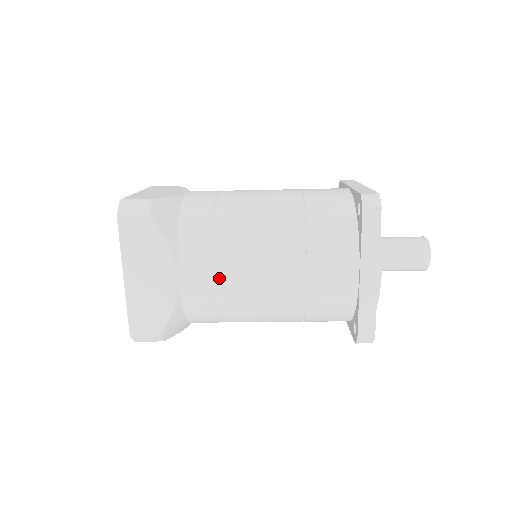
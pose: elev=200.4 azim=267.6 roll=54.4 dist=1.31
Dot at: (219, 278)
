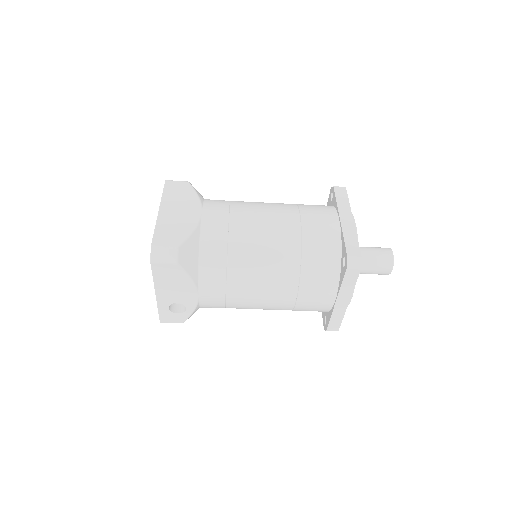
Dot at: (233, 216)
